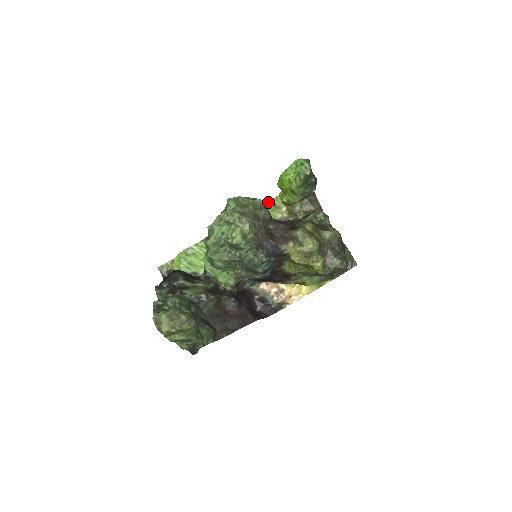
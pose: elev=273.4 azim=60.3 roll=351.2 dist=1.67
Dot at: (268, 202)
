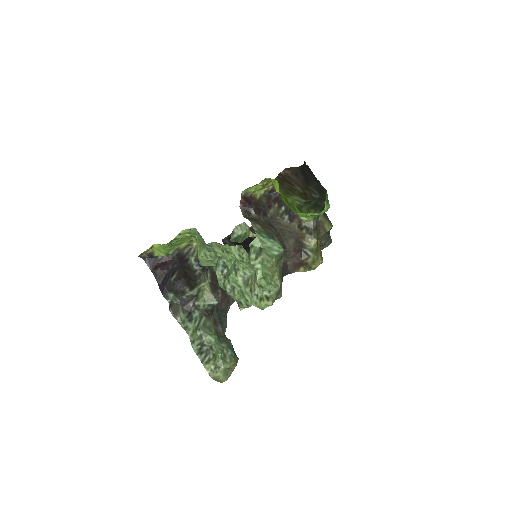
Dot at: (256, 184)
